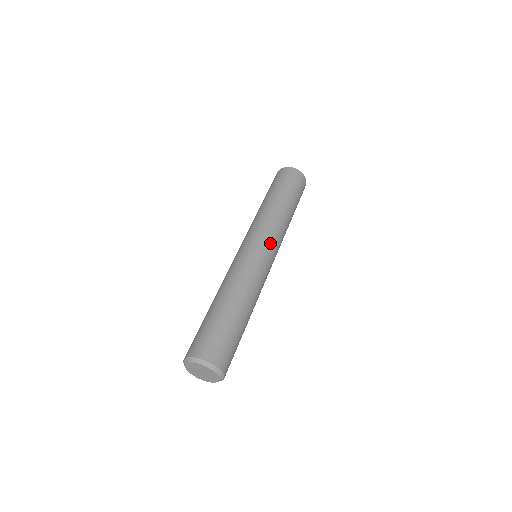
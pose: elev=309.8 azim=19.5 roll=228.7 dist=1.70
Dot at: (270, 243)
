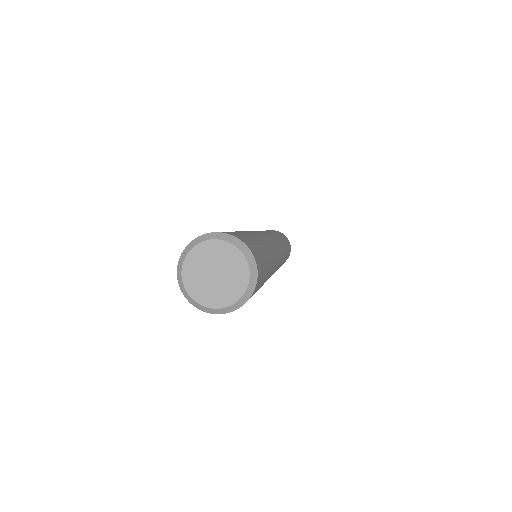
Dot at: (278, 242)
